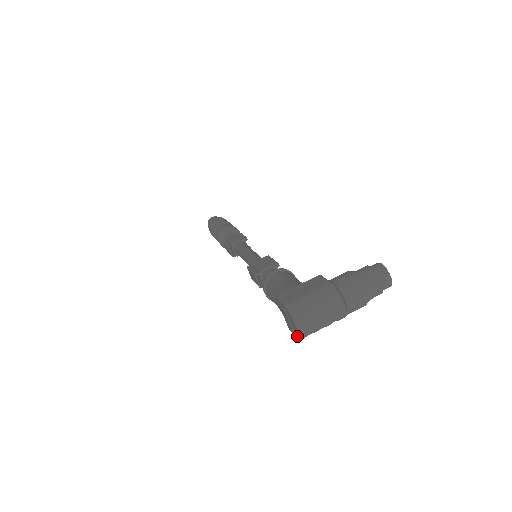
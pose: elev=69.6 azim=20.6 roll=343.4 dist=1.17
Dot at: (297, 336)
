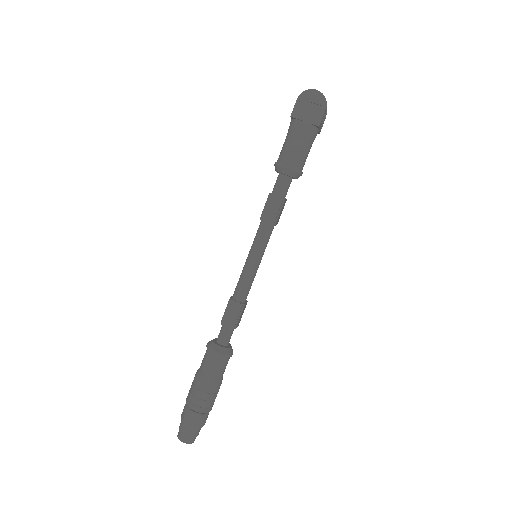
Dot at: (323, 102)
